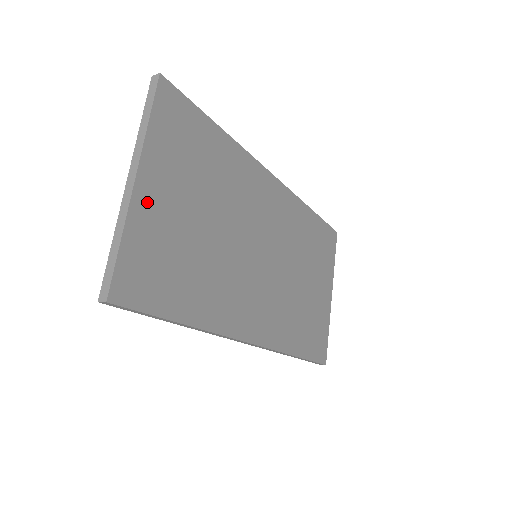
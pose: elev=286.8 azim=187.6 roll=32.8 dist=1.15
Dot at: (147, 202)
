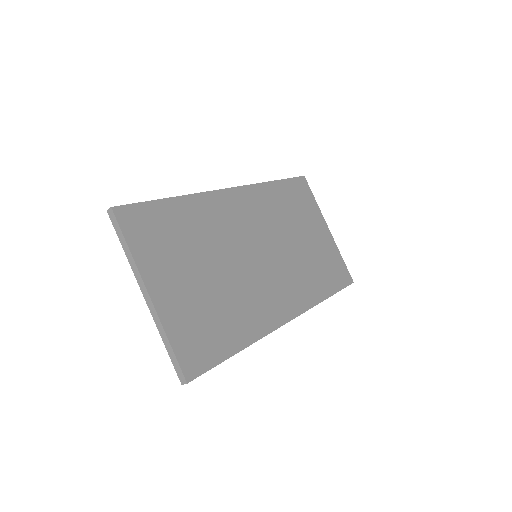
Dot at: (166, 301)
